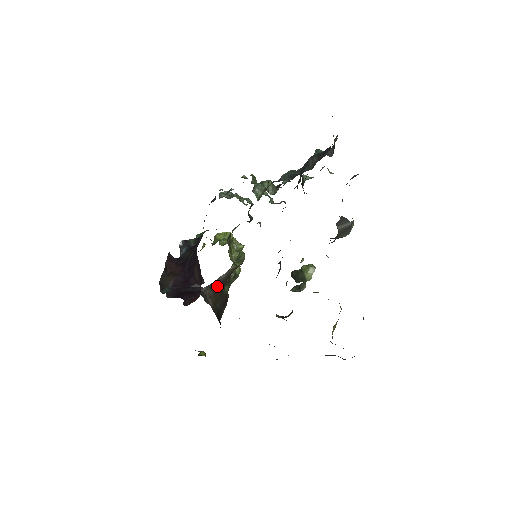
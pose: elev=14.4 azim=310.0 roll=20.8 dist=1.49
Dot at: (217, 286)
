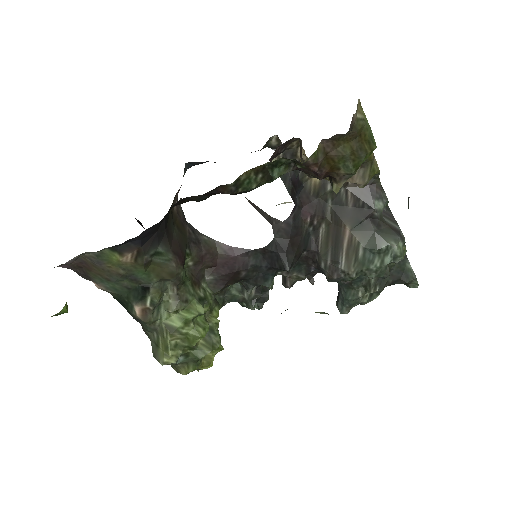
Dot at: (190, 231)
